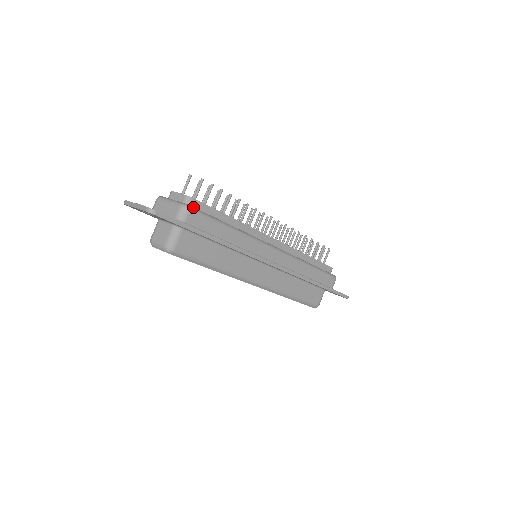
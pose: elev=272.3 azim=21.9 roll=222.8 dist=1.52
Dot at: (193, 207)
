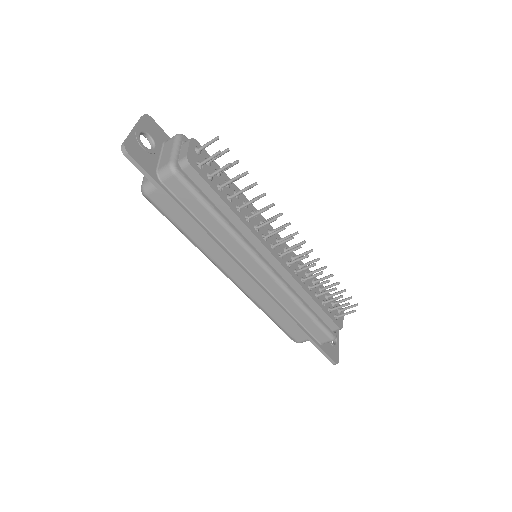
Dot at: (181, 173)
